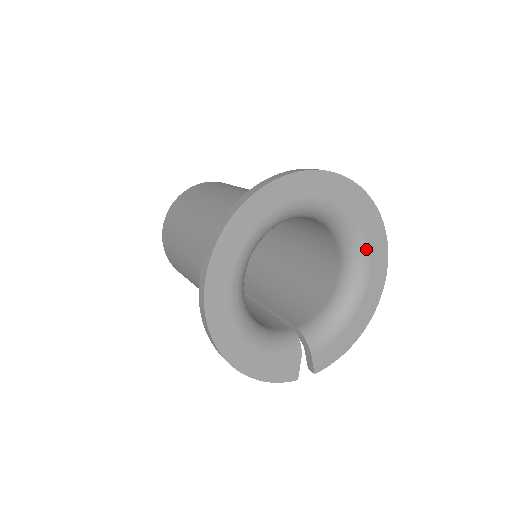
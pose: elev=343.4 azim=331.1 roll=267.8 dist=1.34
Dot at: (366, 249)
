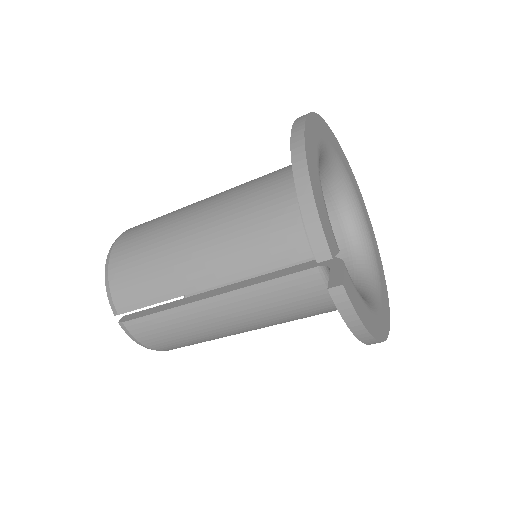
Dot at: (380, 288)
